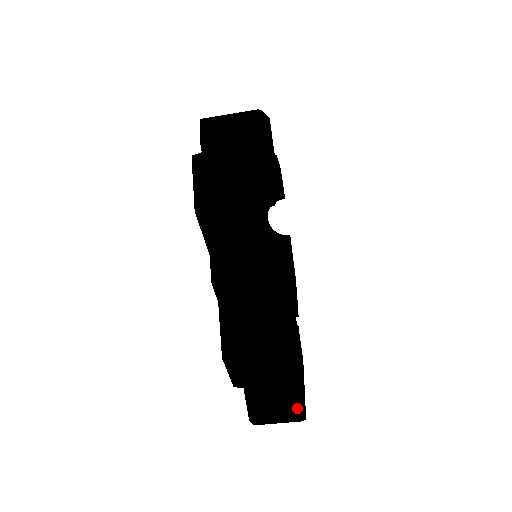
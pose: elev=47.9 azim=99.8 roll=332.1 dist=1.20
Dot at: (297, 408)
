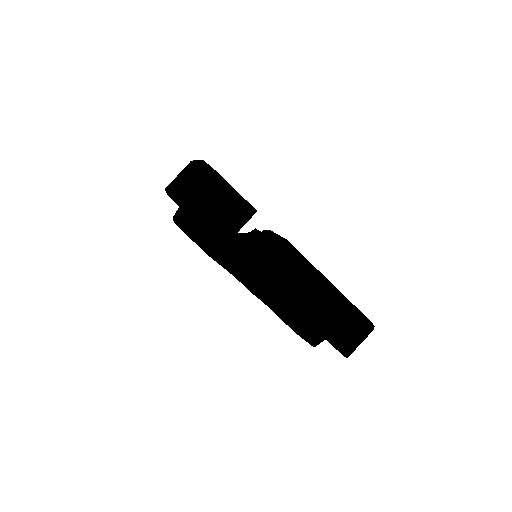
Dot at: (365, 323)
